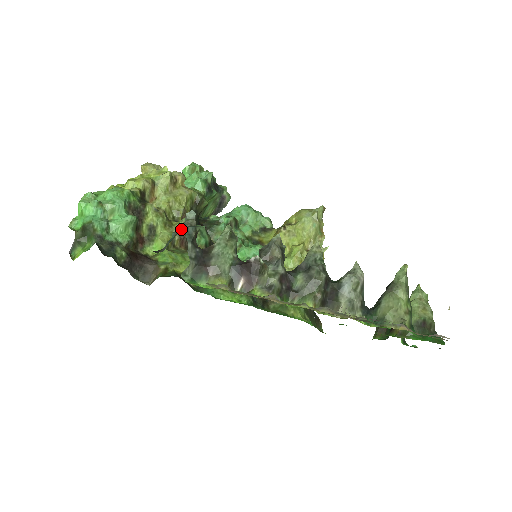
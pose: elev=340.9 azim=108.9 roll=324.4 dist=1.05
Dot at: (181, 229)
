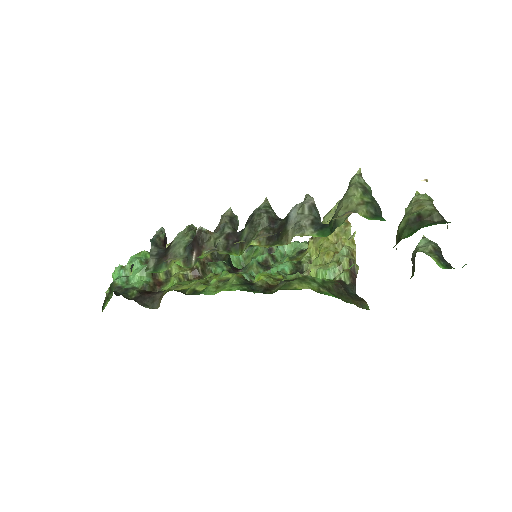
Dot at: occluded
